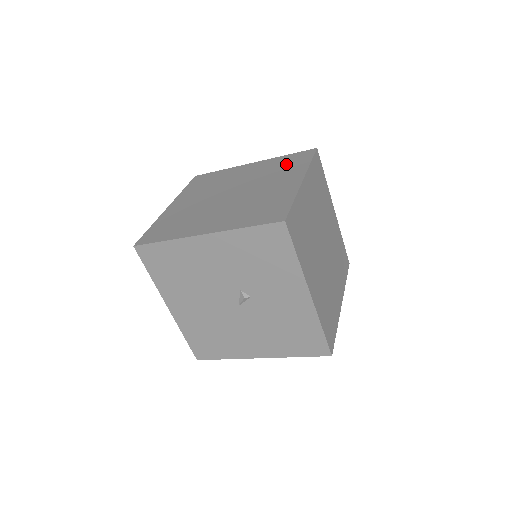
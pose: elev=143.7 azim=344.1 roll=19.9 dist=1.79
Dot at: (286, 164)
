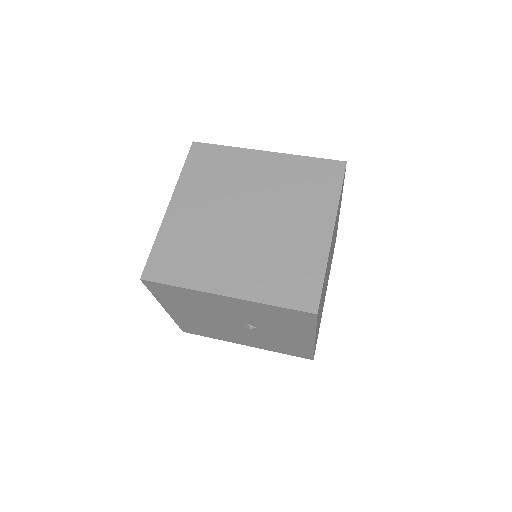
Dot at: (311, 182)
